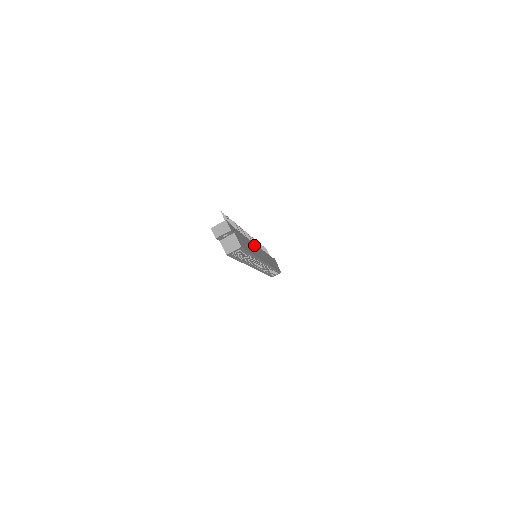
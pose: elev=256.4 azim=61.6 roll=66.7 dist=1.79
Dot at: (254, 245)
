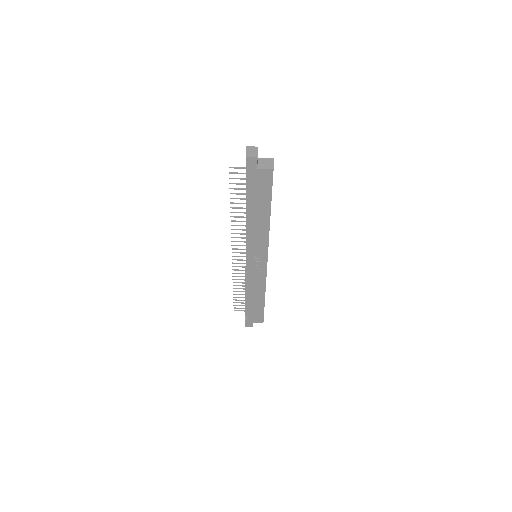
Dot at: occluded
